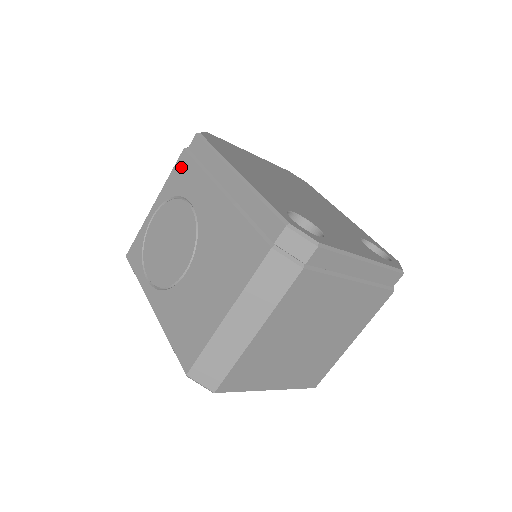
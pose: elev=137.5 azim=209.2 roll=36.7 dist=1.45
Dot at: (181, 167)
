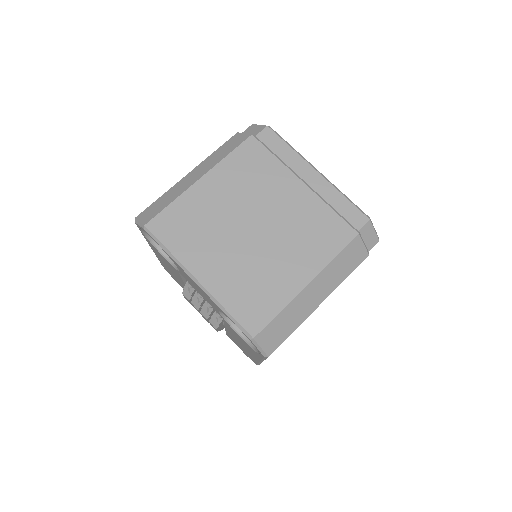
Dot at: occluded
